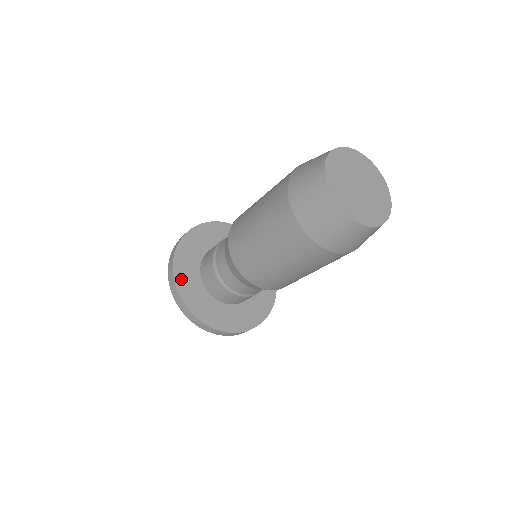
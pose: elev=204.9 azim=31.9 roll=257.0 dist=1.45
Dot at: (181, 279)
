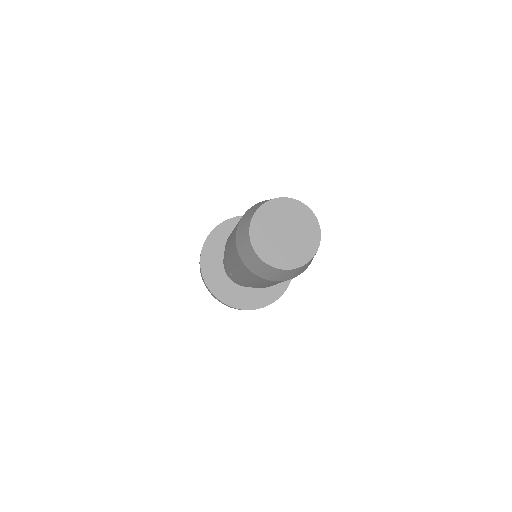
Dot at: (235, 302)
